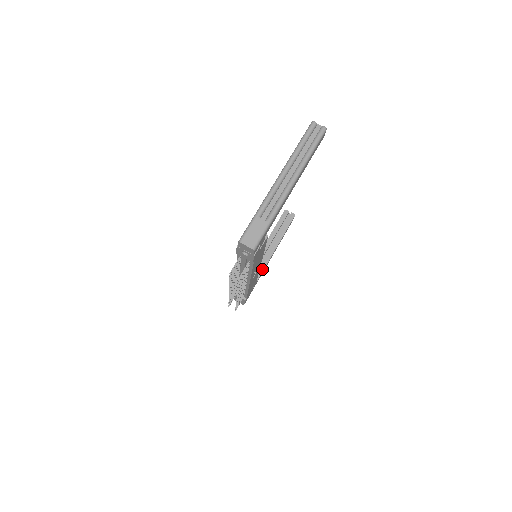
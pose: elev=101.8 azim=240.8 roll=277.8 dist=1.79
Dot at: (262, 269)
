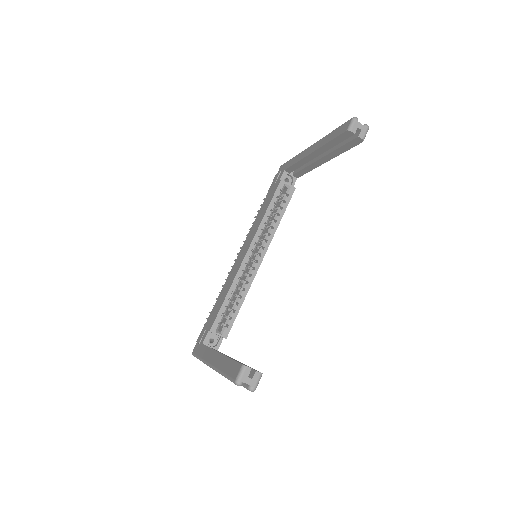
Dot at: (308, 170)
